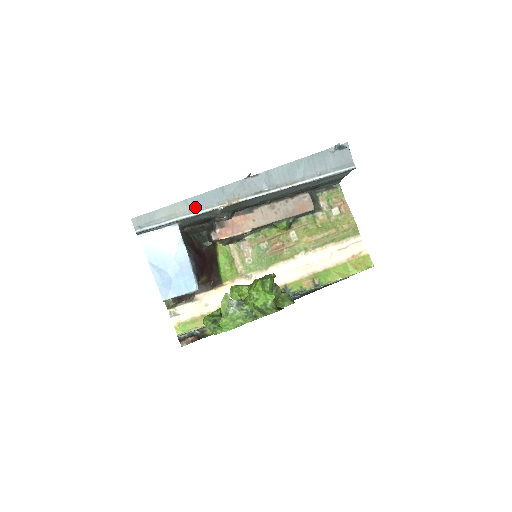
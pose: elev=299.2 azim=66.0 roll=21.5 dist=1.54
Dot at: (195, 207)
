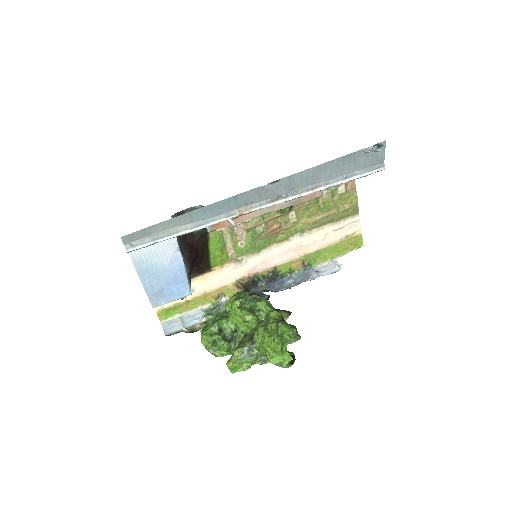
Dot at: (200, 219)
